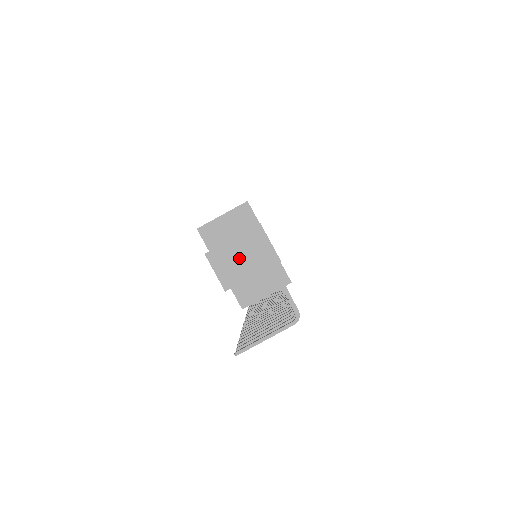
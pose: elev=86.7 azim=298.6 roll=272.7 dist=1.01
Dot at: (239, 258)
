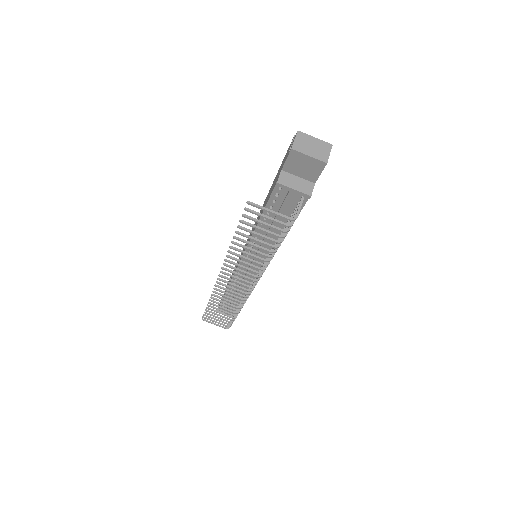
Dot at: (311, 145)
